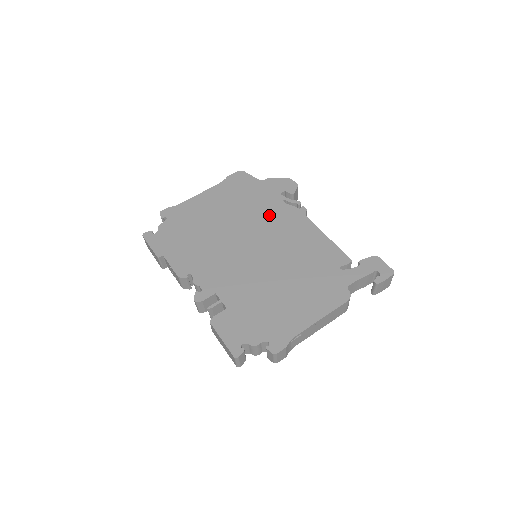
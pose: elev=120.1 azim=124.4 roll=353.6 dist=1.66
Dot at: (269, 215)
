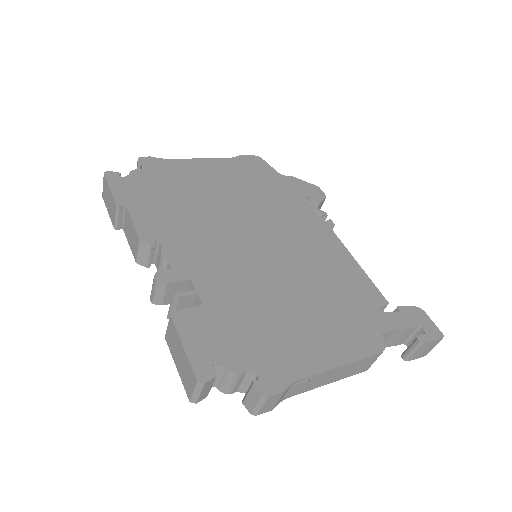
Dot at: (286, 213)
